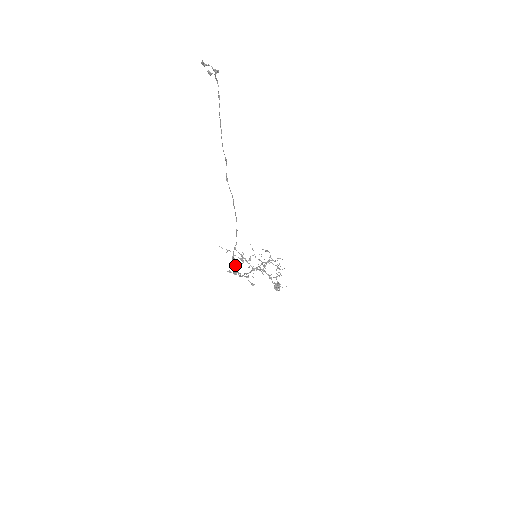
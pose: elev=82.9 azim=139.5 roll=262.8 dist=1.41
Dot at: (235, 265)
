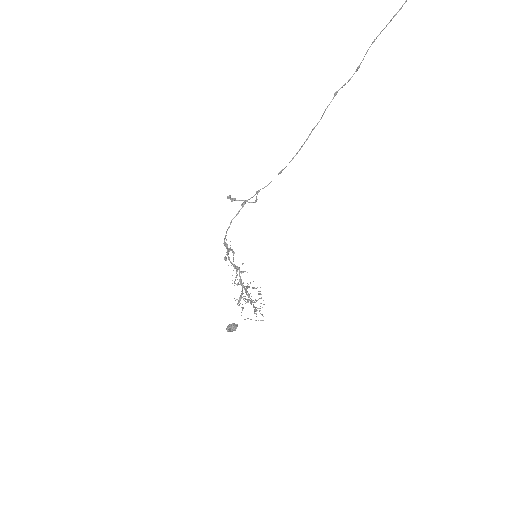
Dot at: (237, 213)
